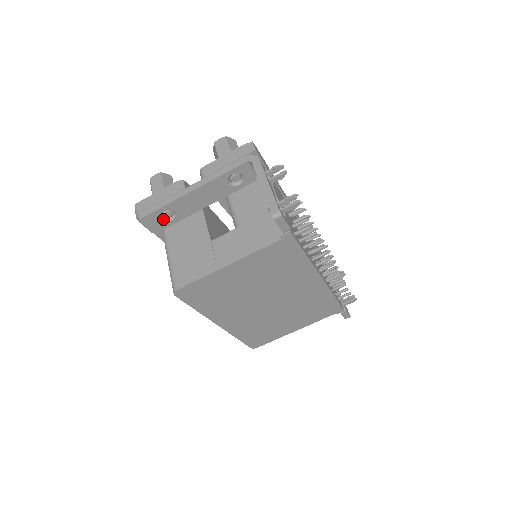
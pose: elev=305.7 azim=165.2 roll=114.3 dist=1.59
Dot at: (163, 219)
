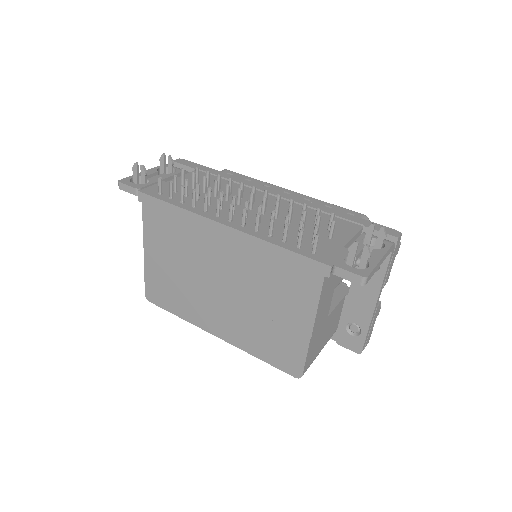
Dot at: occluded
